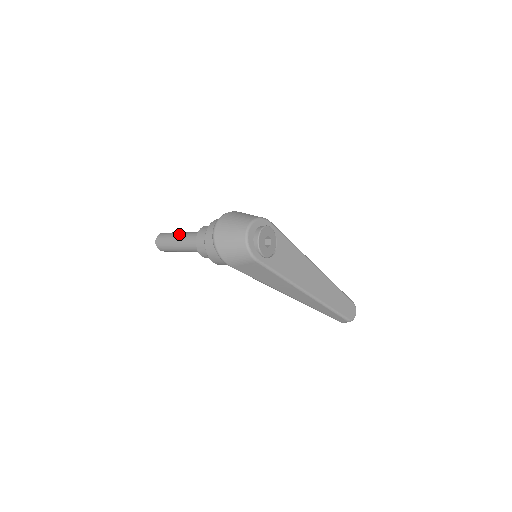
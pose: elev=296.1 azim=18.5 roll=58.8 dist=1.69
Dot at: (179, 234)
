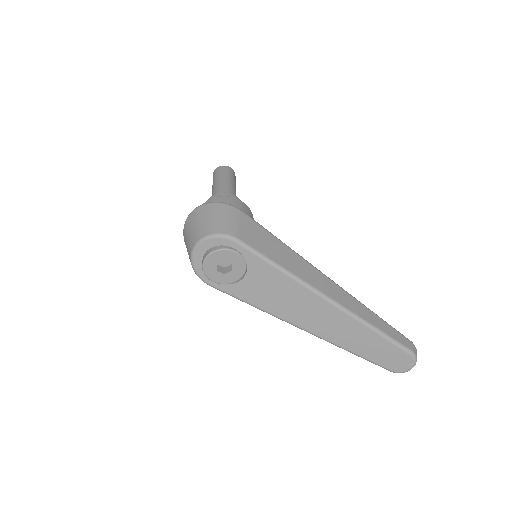
Dot at: (215, 184)
